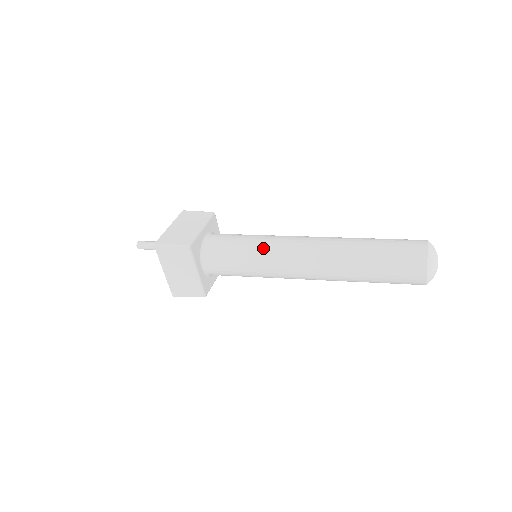
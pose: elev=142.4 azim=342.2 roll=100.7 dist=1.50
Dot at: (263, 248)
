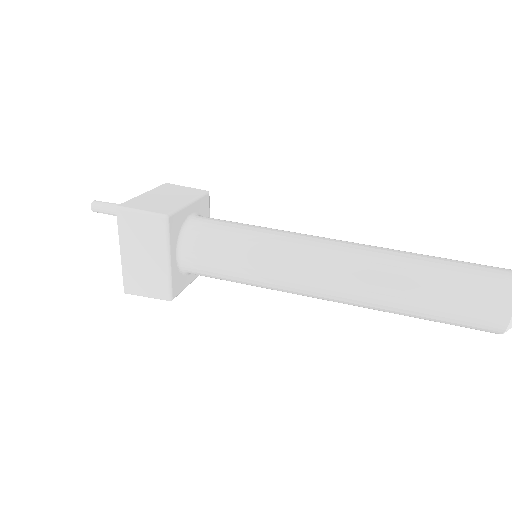
Dot at: (271, 241)
